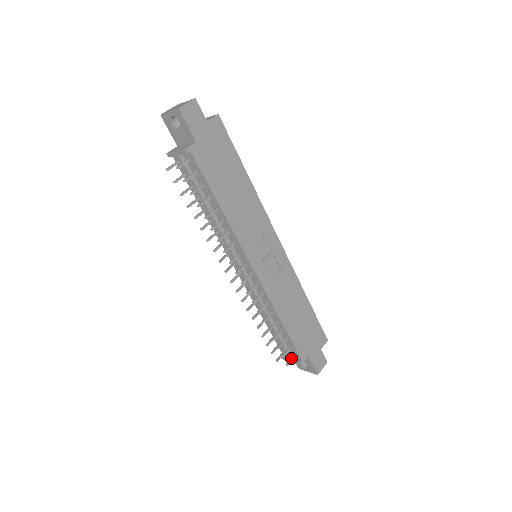
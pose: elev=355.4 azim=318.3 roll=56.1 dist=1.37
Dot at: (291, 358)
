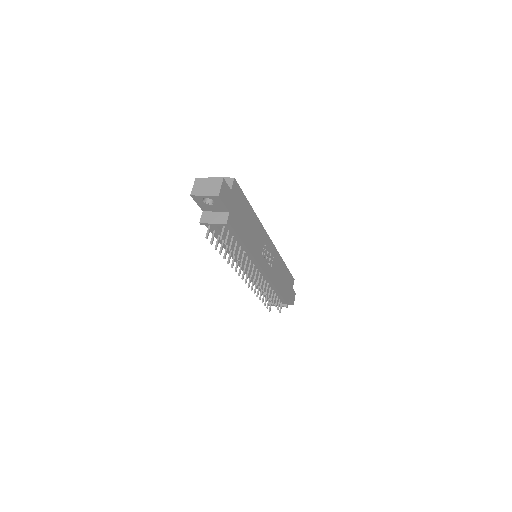
Dot at: (281, 306)
